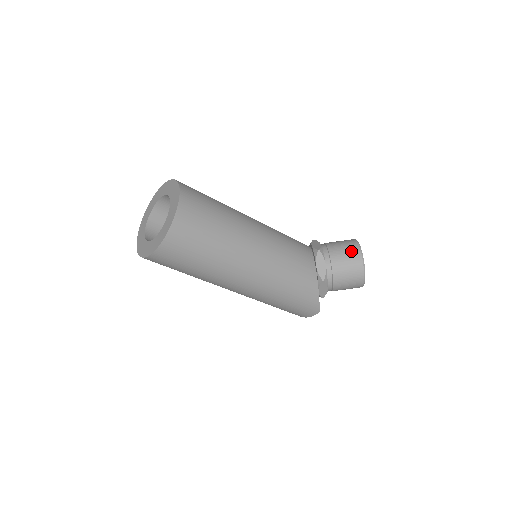
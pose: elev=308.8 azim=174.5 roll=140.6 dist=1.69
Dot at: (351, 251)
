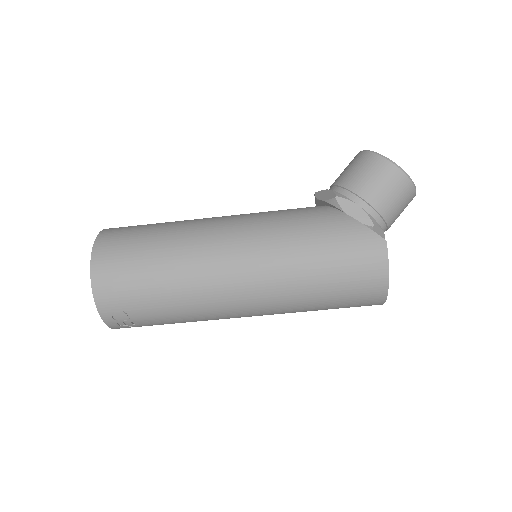
Dot at: (349, 163)
